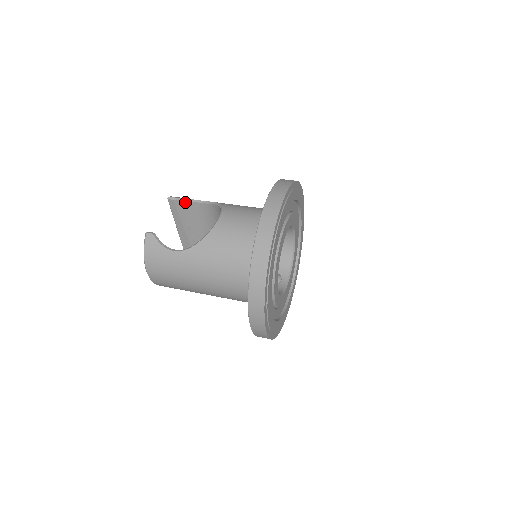
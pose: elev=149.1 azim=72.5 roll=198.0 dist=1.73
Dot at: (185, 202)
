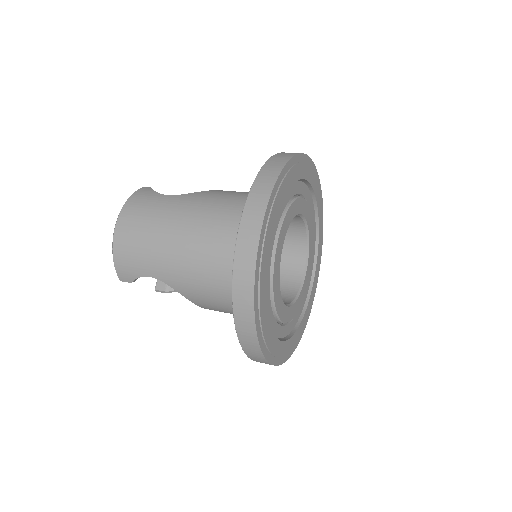
Dot at: occluded
